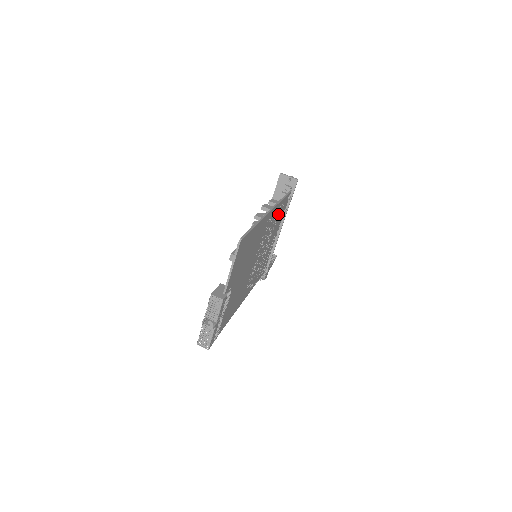
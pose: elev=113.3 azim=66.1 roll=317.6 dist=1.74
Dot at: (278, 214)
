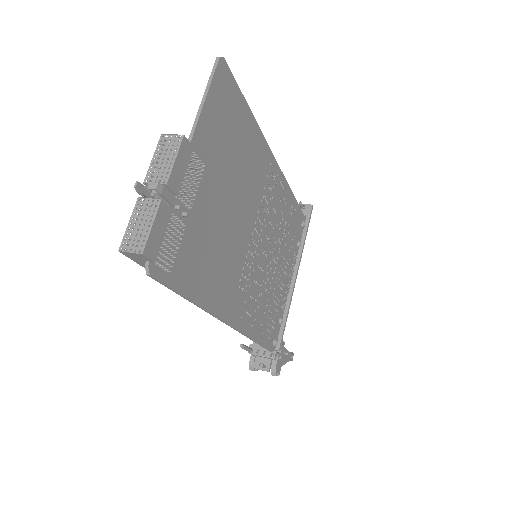
Dot at: (288, 219)
